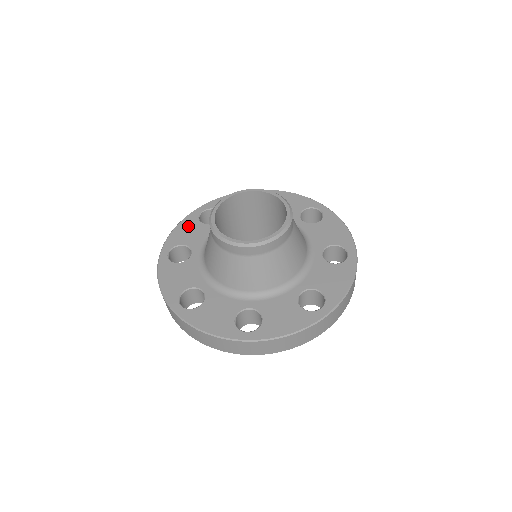
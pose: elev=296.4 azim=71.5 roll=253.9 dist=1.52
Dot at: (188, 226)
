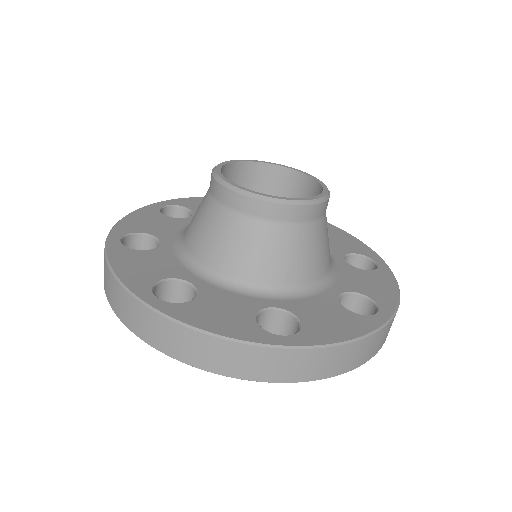
Dot at: (130, 260)
